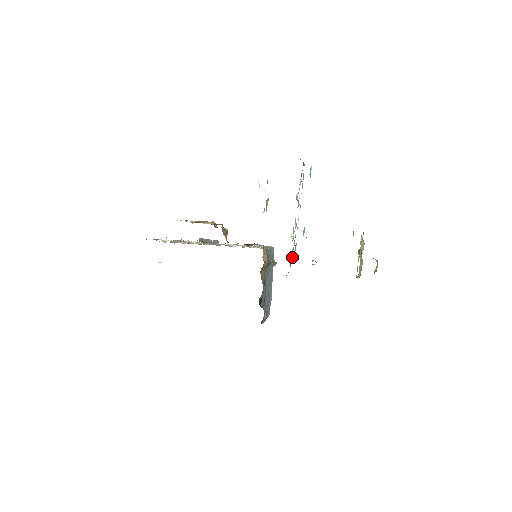
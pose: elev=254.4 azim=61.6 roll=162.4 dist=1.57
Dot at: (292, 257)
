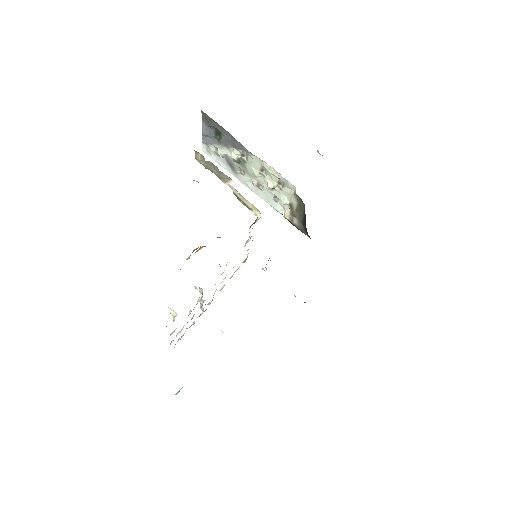
Dot at: (285, 213)
